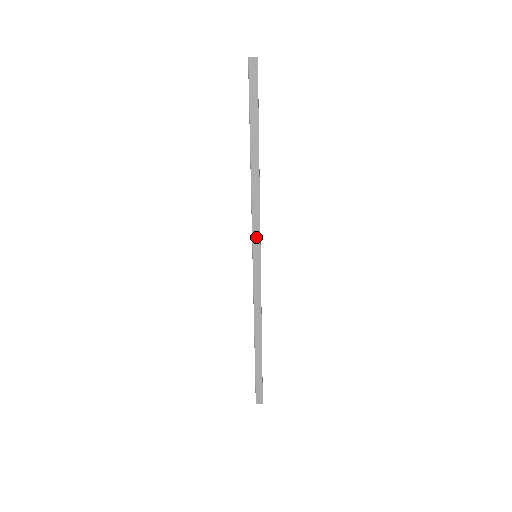
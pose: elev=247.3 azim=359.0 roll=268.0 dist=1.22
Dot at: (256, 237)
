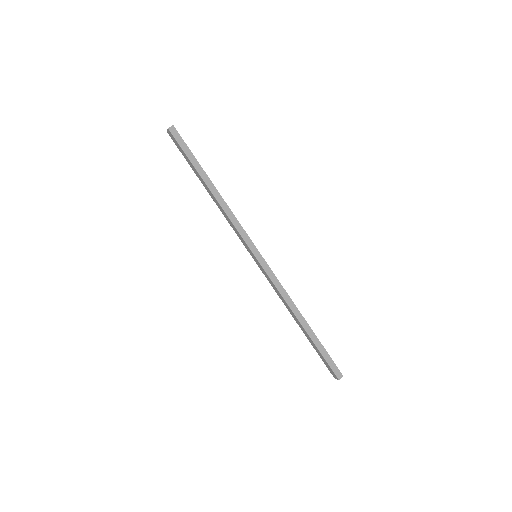
Dot at: (247, 240)
